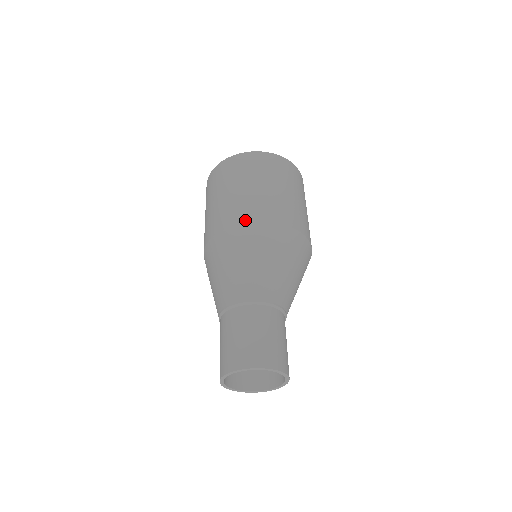
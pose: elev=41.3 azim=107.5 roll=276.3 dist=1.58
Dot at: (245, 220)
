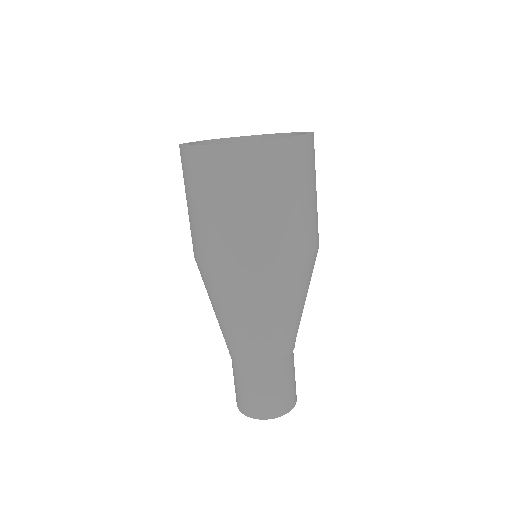
Dot at: (255, 265)
